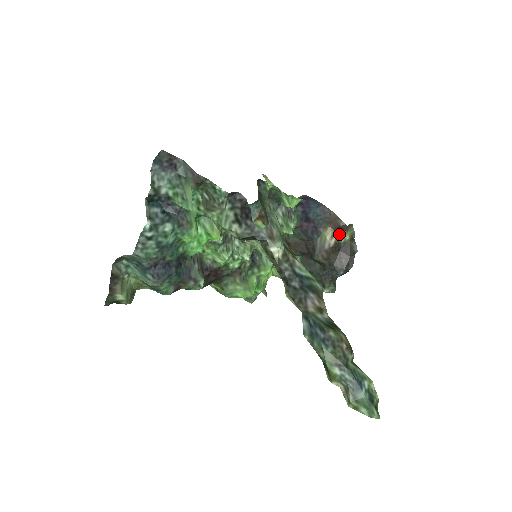
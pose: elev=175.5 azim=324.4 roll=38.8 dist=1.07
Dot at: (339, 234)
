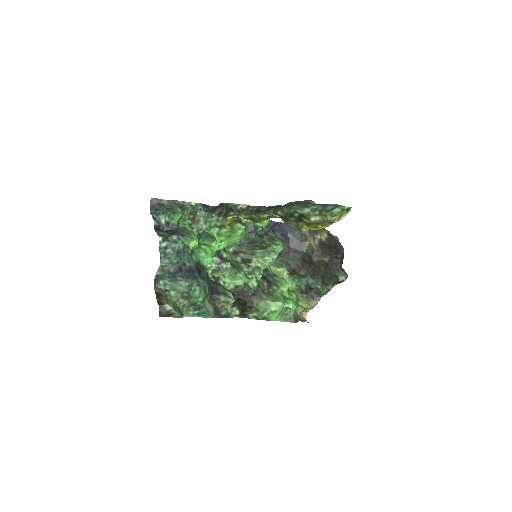
Dot at: (318, 237)
